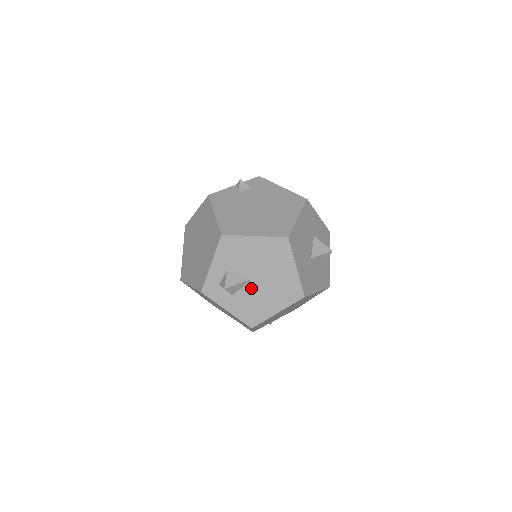
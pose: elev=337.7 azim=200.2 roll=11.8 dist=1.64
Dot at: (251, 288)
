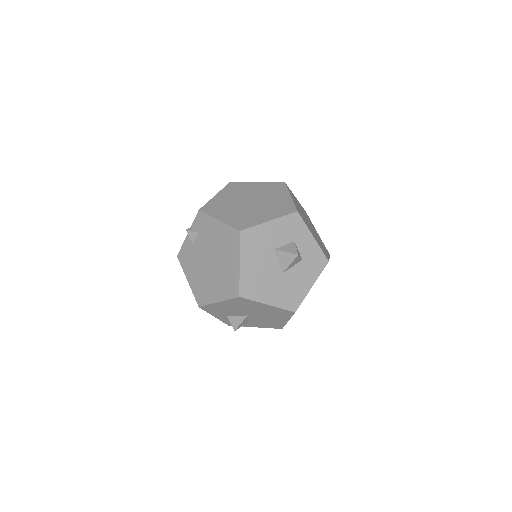
Dot at: (254, 318)
